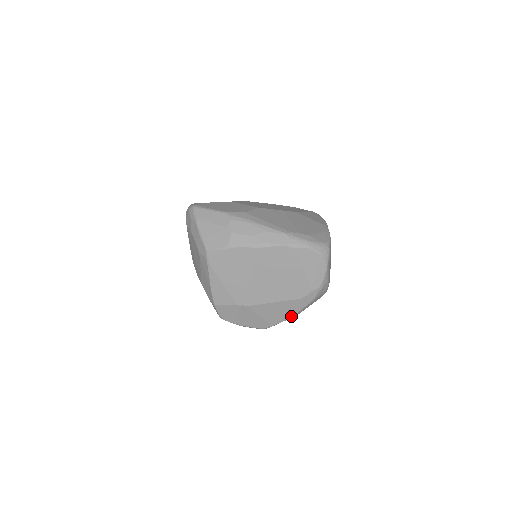
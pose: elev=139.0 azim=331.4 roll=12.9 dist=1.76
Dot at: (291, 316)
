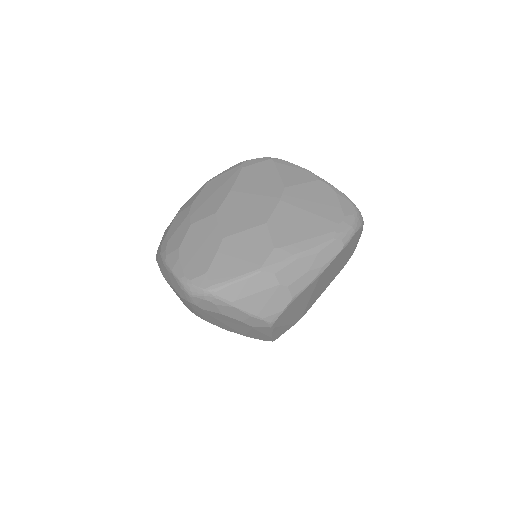
Dot at: occluded
